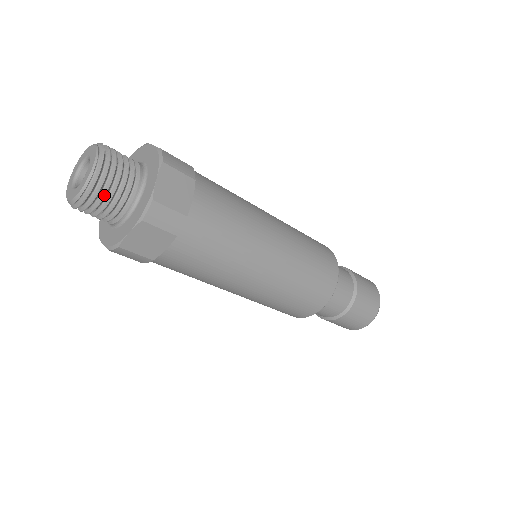
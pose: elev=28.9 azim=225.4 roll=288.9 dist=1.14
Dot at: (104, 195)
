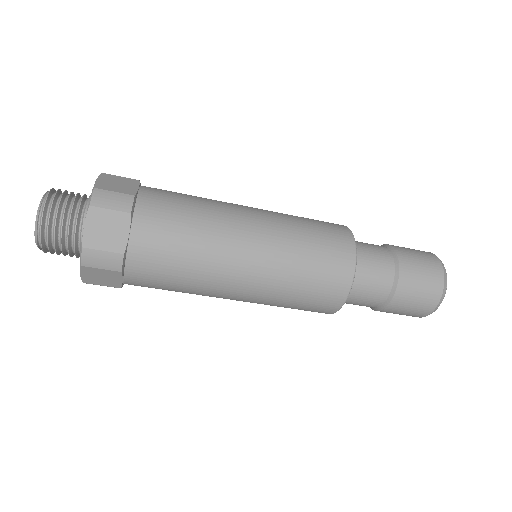
Dot at: (57, 211)
